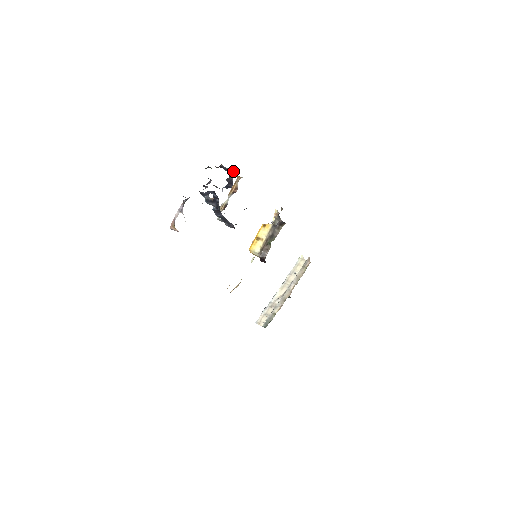
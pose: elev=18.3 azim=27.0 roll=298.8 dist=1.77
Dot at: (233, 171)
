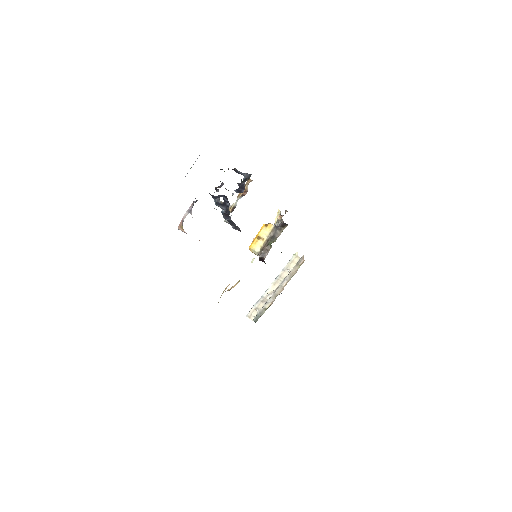
Dot at: (245, 175)
